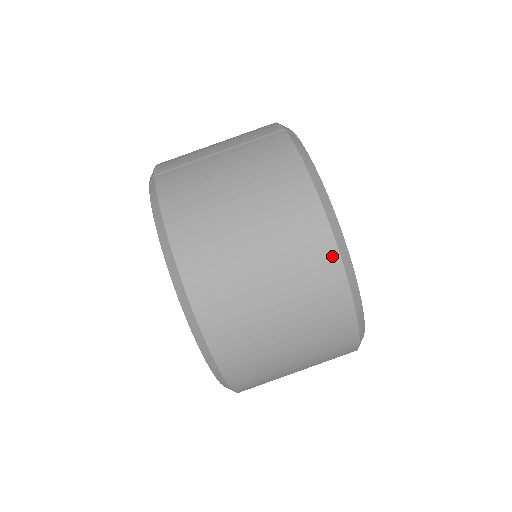
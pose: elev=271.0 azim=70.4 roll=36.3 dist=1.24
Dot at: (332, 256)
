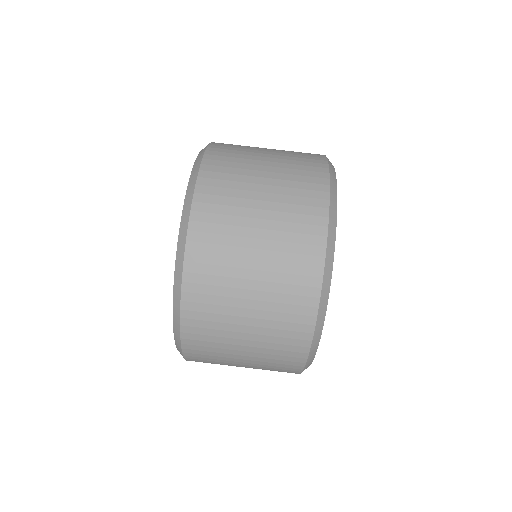
Dot at: (322, 213)
